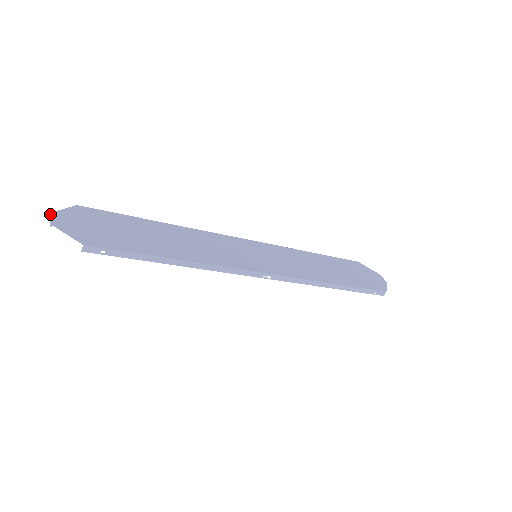
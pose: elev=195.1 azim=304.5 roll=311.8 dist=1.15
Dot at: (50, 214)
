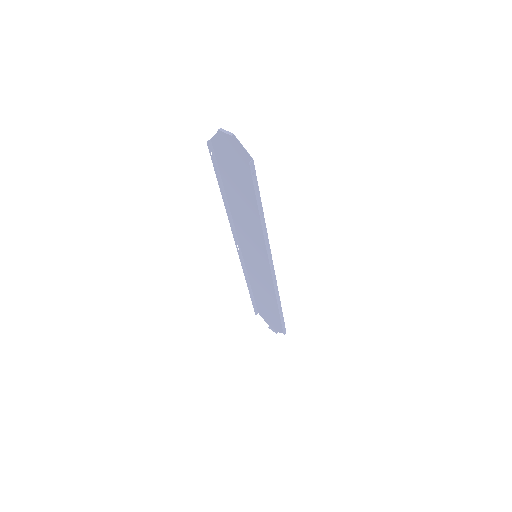
Dot at: (221, 128)
